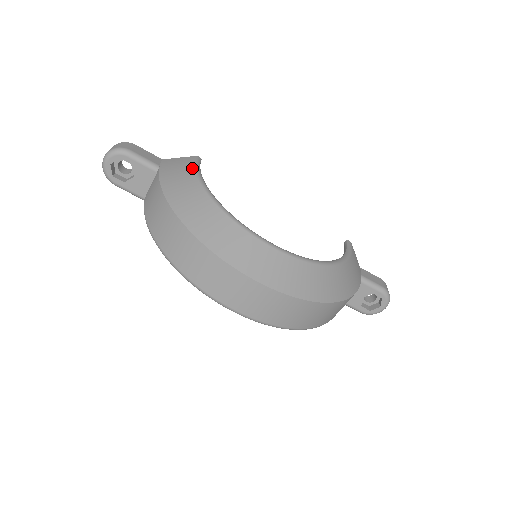
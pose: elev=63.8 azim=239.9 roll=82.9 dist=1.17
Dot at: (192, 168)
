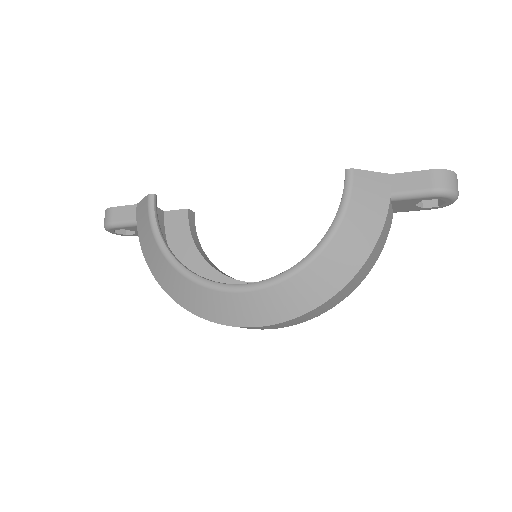
Dot at: (148, 223)
